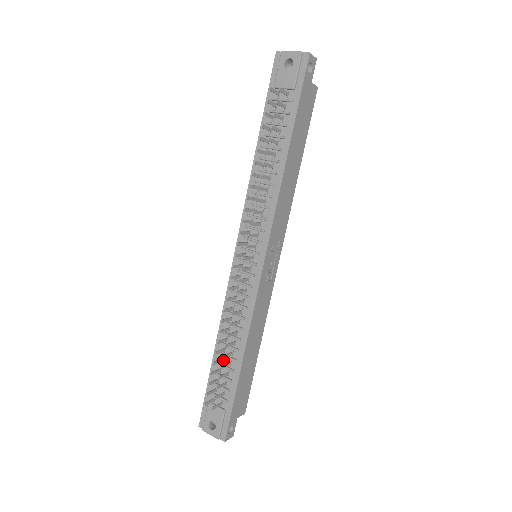
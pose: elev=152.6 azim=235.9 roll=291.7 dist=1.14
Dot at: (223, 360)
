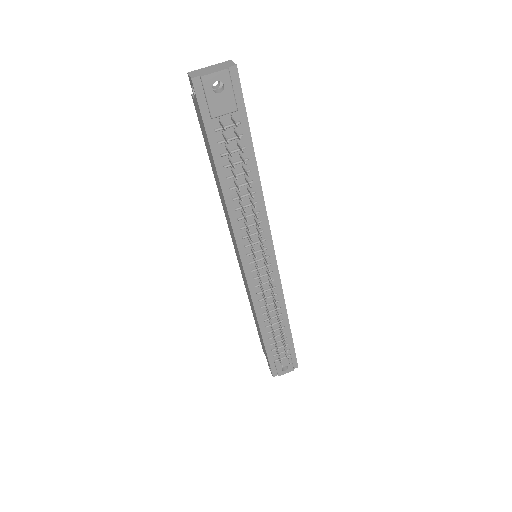
Dot at: occluded
